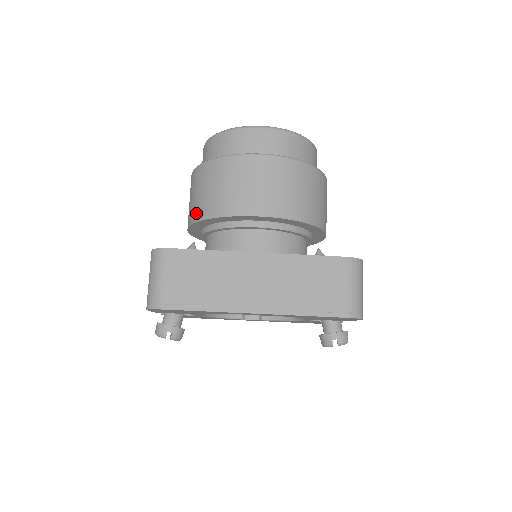
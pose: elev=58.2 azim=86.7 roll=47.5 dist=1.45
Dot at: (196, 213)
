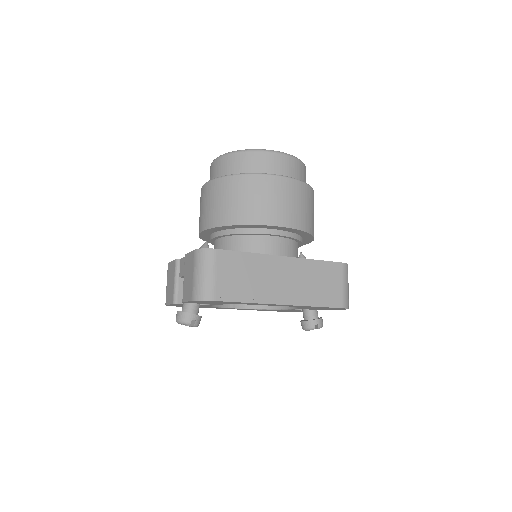
Dot at: (223, 218)
